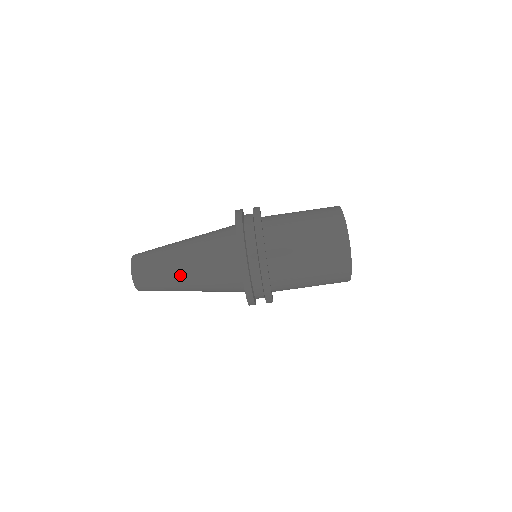
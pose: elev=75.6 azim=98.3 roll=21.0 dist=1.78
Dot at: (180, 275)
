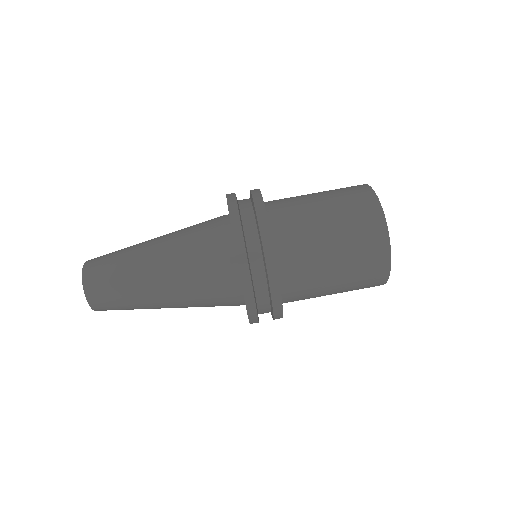
Dot at: (149, 271)
